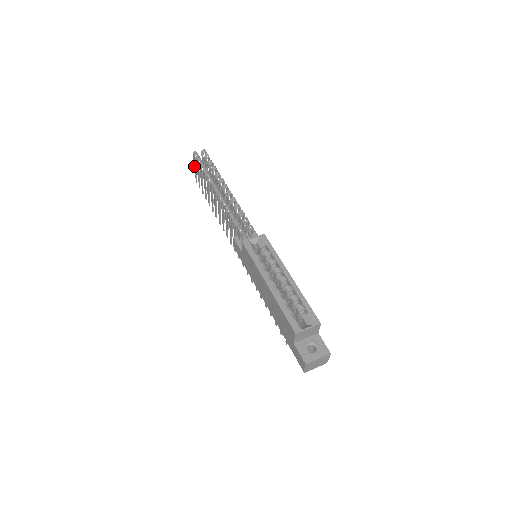
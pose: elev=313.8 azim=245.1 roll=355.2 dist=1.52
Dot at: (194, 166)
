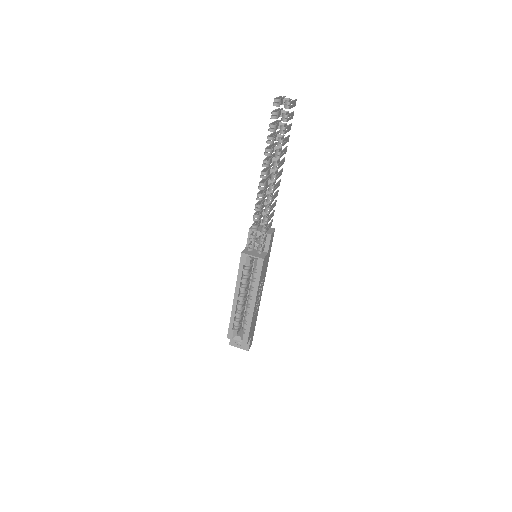
Dot at: (278, 98)
